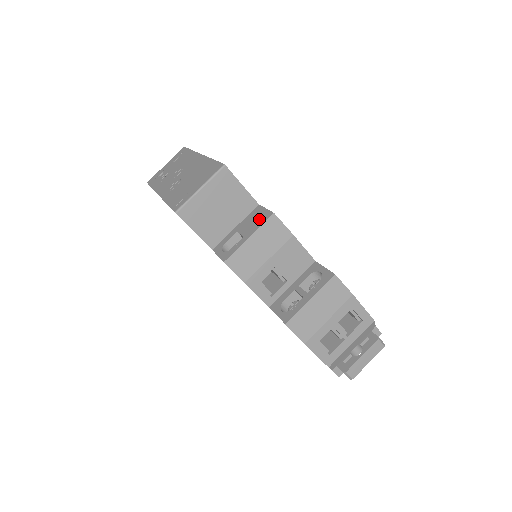
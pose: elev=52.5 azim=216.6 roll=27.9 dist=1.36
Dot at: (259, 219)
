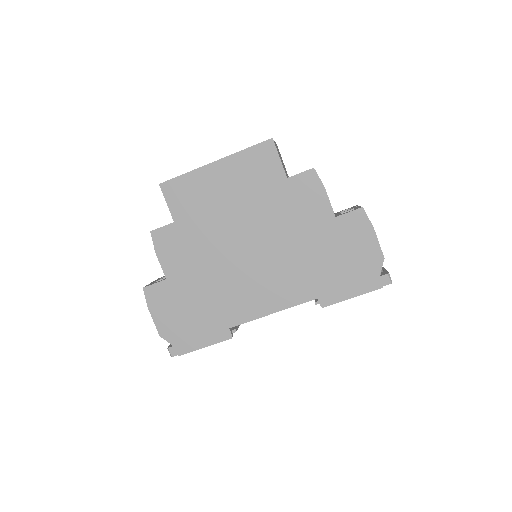
Dot at: occluded
